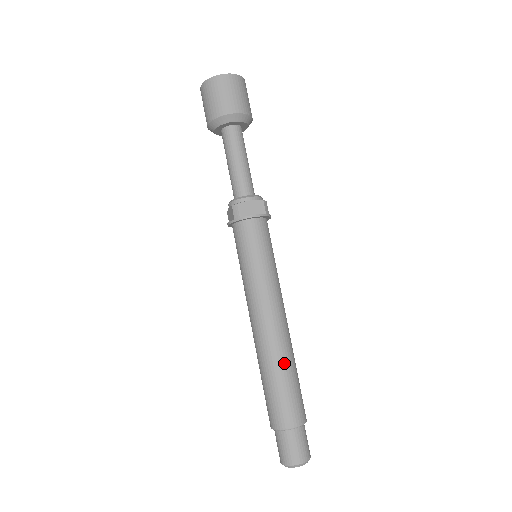
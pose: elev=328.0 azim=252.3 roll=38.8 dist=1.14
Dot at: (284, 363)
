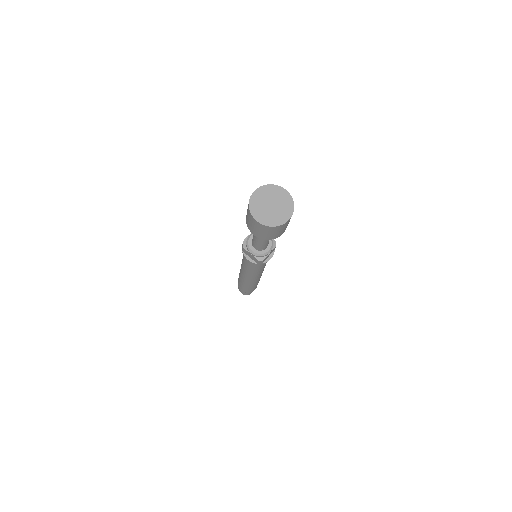
Dot at: (244, 283)
